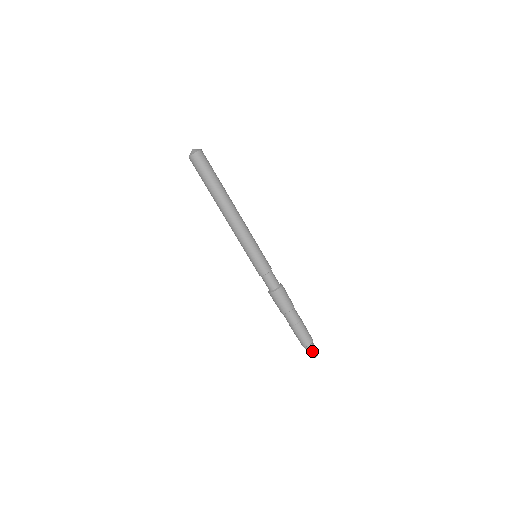
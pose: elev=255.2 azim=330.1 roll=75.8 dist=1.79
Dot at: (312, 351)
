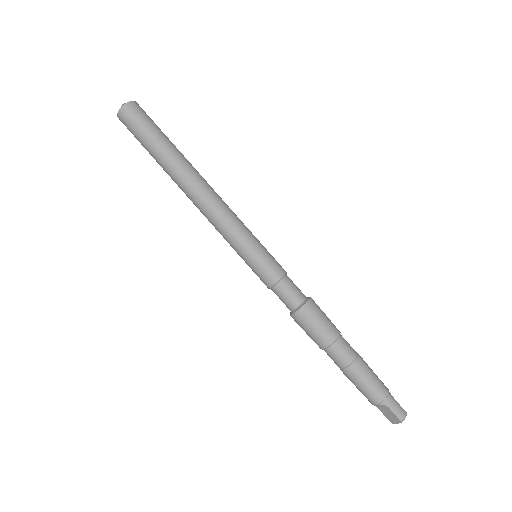
Dot at: (397, 403)
